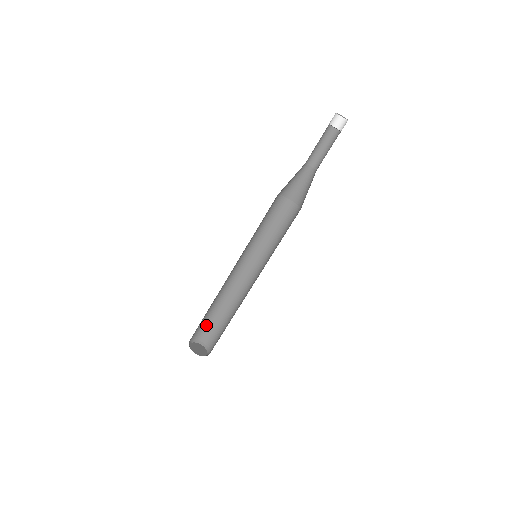
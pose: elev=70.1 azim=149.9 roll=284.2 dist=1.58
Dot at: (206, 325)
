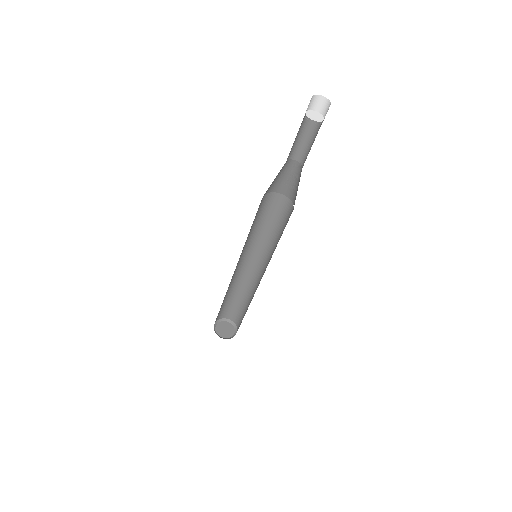
Dot at: (228, 307)
